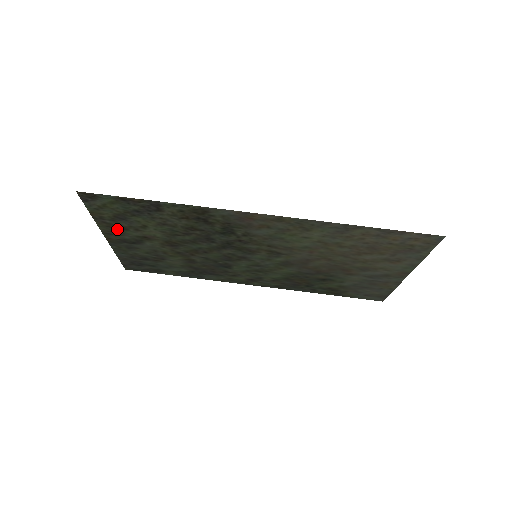
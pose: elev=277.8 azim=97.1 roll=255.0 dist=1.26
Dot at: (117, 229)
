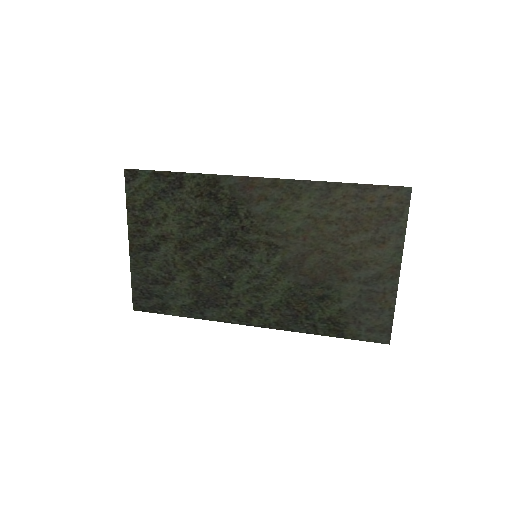
Dot at: (142, 226)
